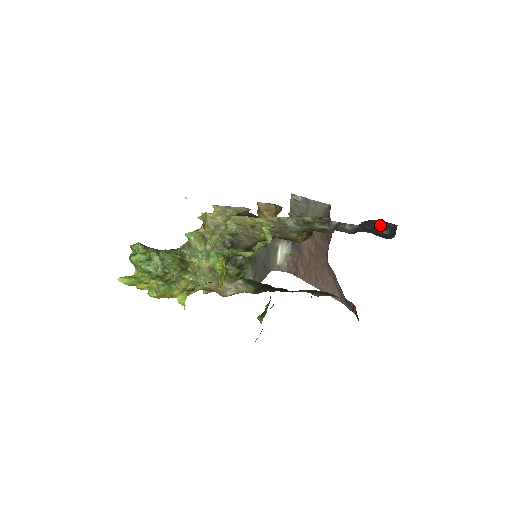
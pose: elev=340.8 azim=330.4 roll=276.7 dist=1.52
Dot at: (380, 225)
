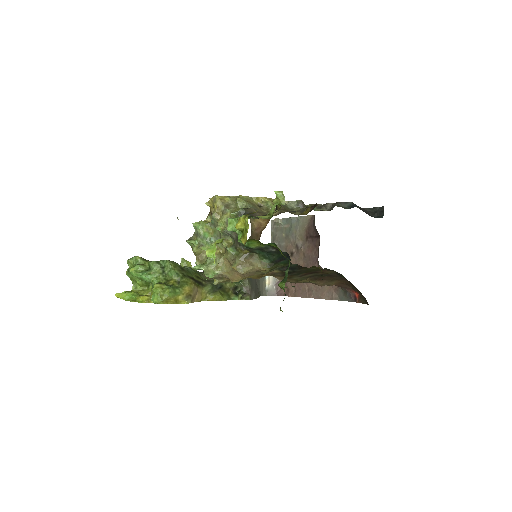
Dot at: (367, 211)
